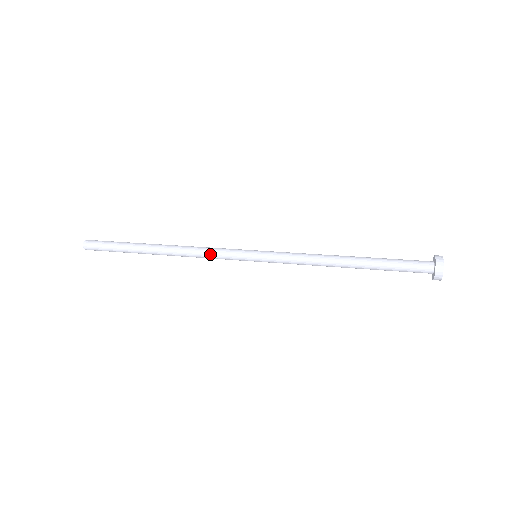
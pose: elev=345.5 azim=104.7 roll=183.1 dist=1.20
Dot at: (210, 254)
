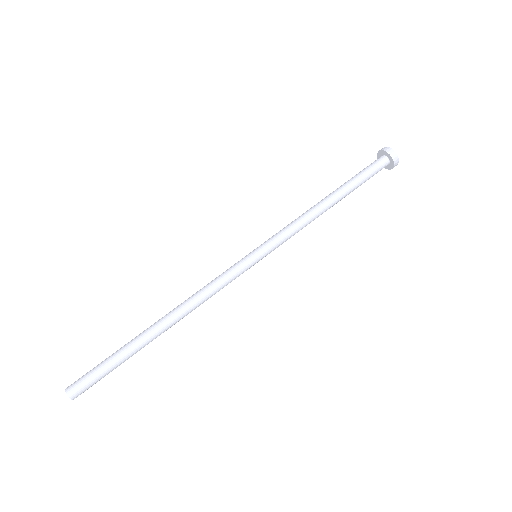
Dot at: (218, 289)
